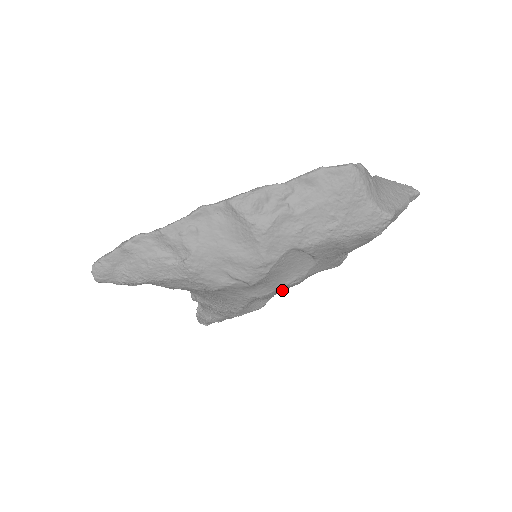
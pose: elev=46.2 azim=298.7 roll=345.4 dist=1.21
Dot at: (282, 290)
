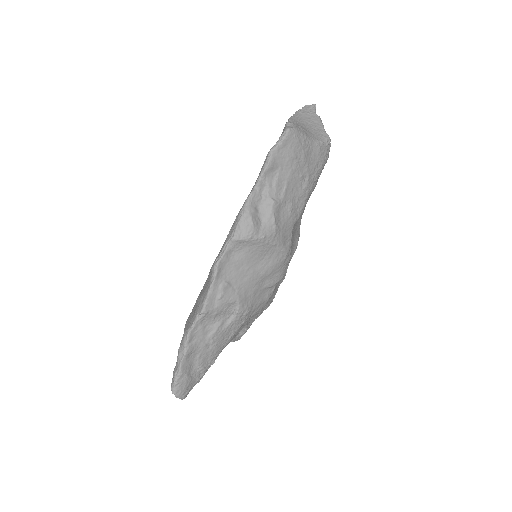
Dot at: occluded
